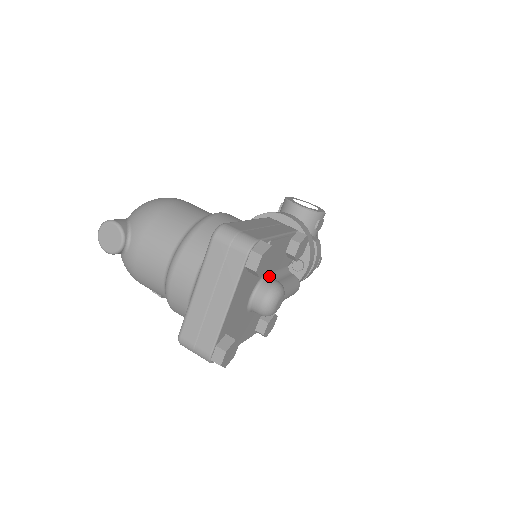
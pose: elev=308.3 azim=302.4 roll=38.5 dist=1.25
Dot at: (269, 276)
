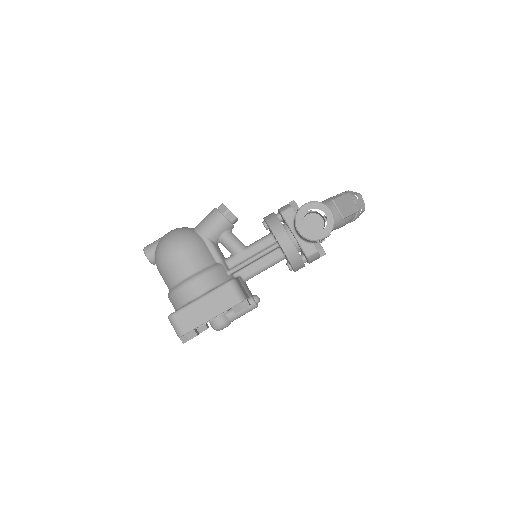
Dot at: (220, 316)
